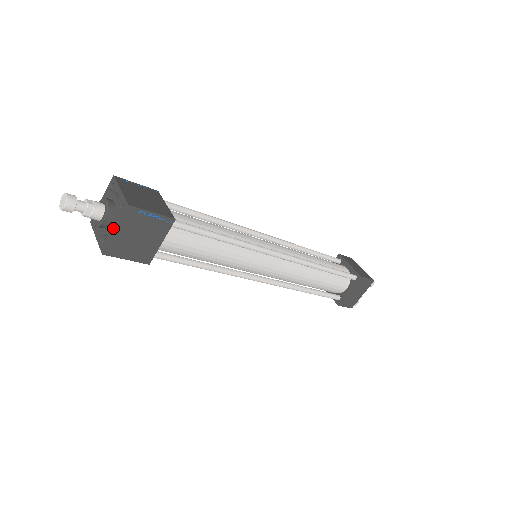
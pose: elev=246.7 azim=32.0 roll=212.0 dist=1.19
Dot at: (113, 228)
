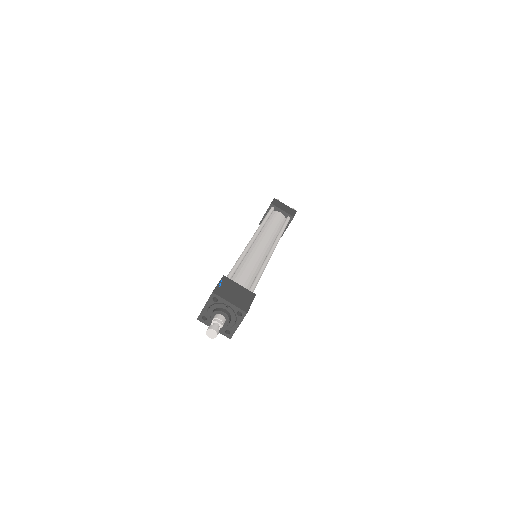
Dot at: (235, 325)
